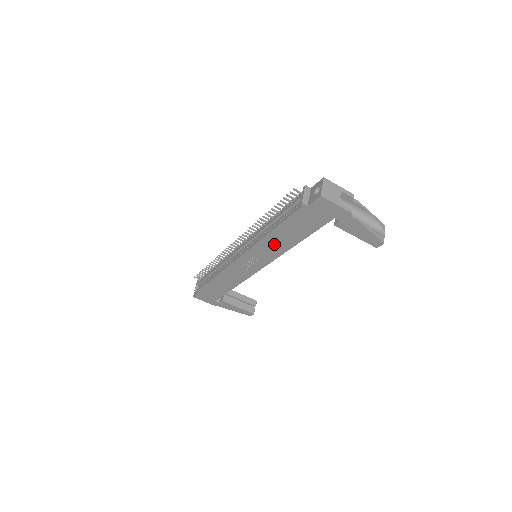
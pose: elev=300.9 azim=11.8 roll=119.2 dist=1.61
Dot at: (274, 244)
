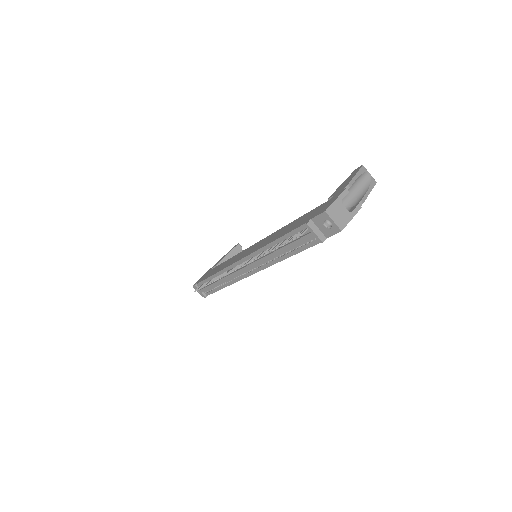
Dot at: occluded
